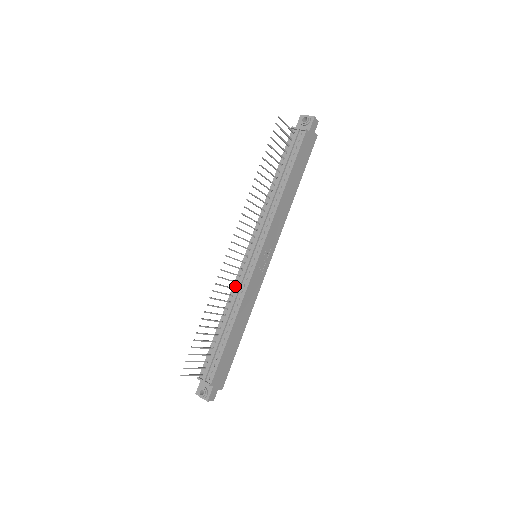
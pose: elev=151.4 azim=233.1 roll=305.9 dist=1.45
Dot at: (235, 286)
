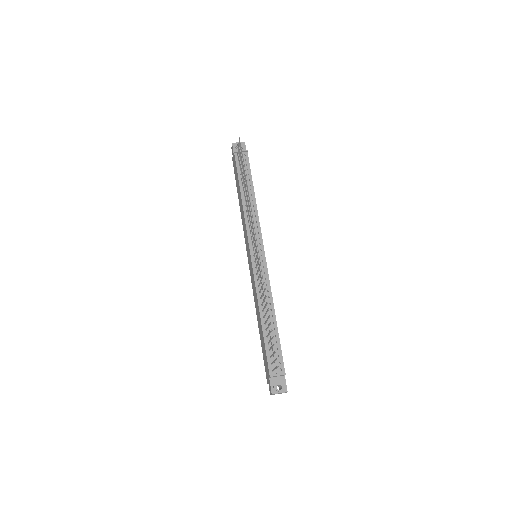
Dot at: (257, 284)
